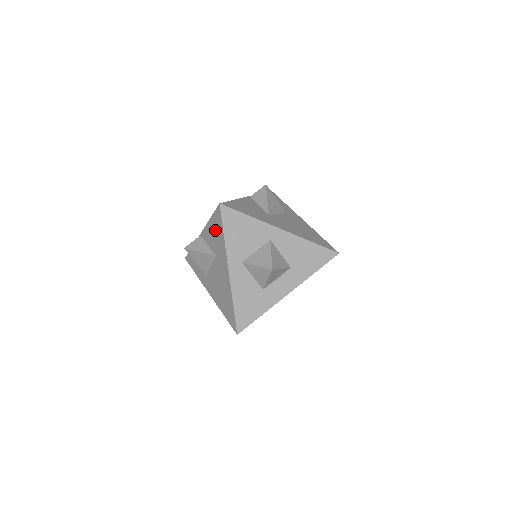
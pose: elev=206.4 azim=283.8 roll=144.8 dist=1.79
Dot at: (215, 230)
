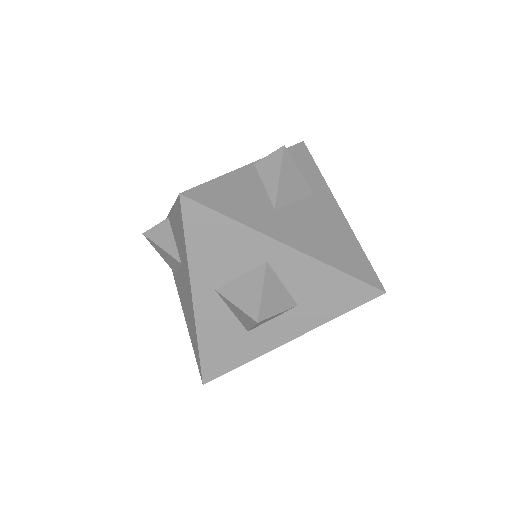
Dot at: (178, 228)
